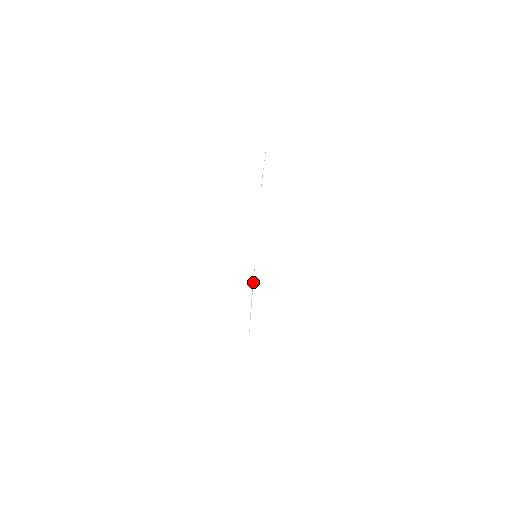
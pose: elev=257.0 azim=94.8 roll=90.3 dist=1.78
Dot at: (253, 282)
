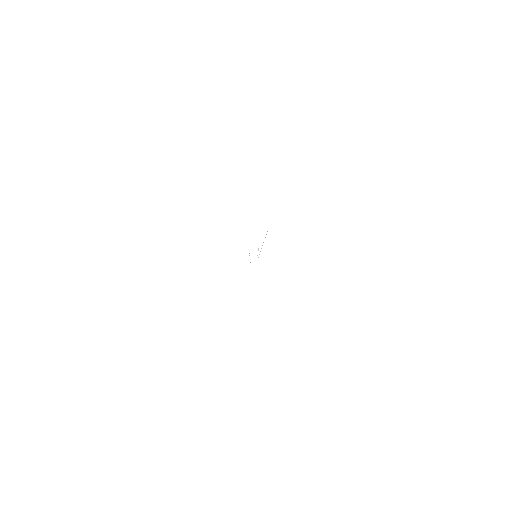
Dot at: occluded
